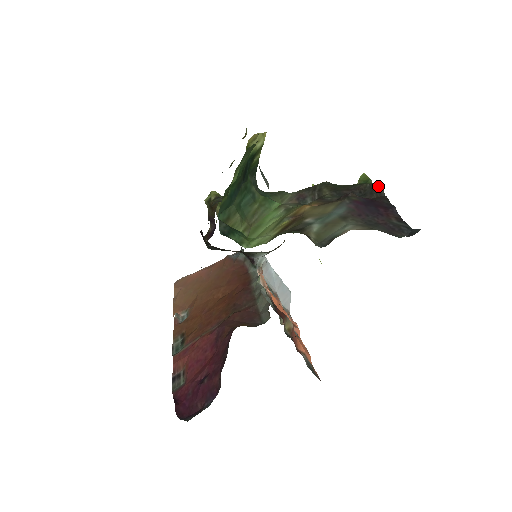
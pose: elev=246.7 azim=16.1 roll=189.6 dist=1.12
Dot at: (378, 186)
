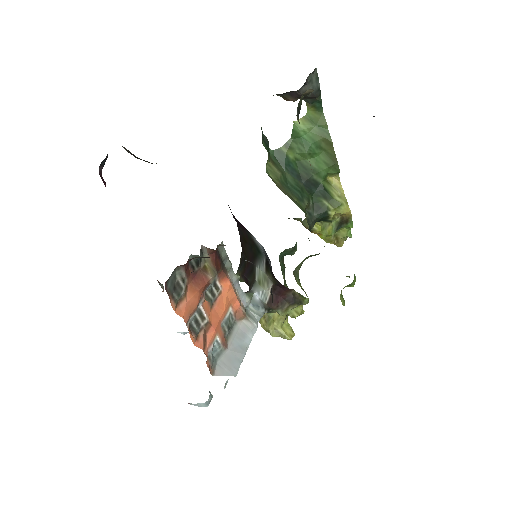
Dot at: occluded
